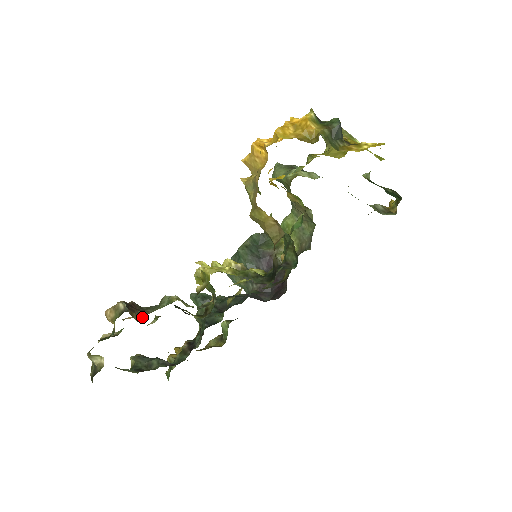
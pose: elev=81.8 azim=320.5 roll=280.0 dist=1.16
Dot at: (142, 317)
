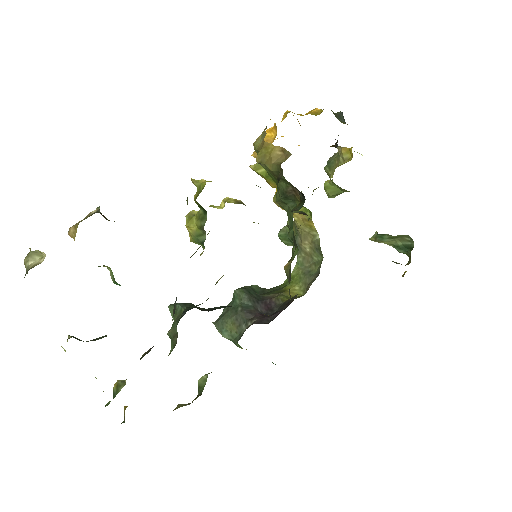
Dot at: (114, 221)
